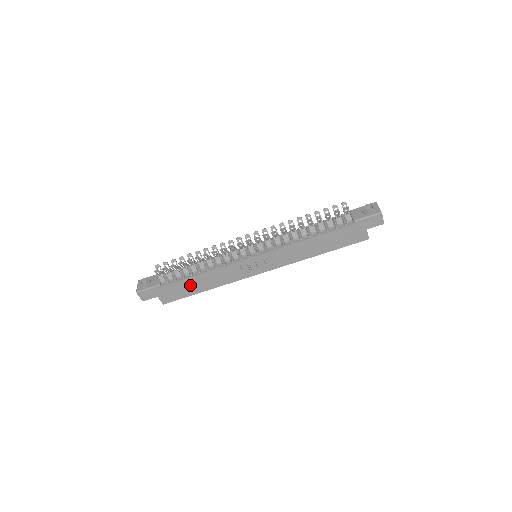
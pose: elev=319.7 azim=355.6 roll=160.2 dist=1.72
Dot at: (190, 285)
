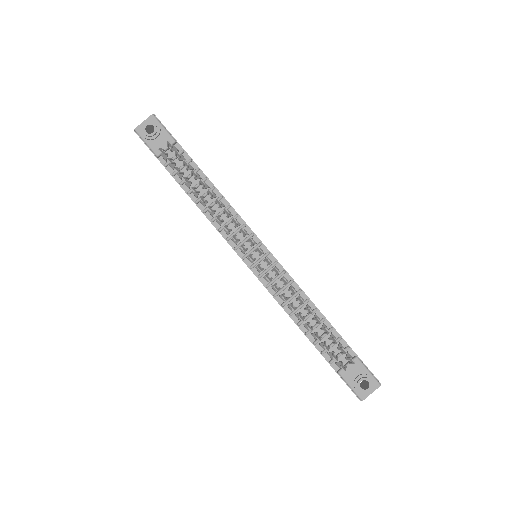
Dot at: occluded
